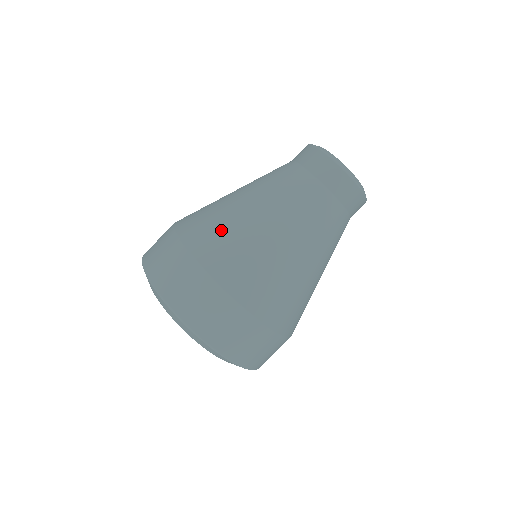
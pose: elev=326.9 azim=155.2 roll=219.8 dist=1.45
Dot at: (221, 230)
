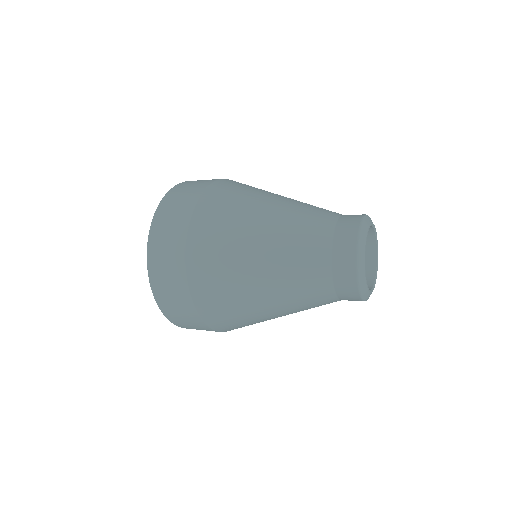
Dot at: (235, 200)
